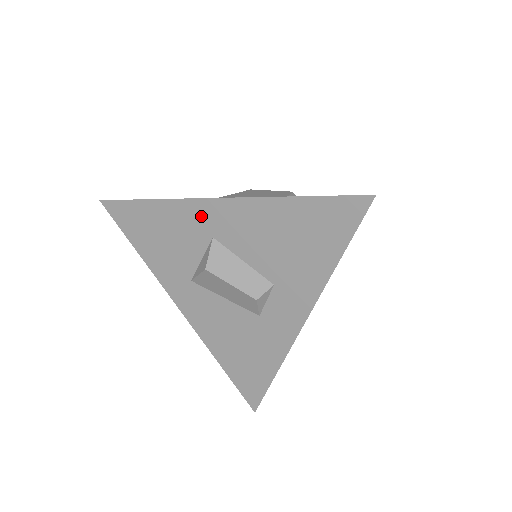
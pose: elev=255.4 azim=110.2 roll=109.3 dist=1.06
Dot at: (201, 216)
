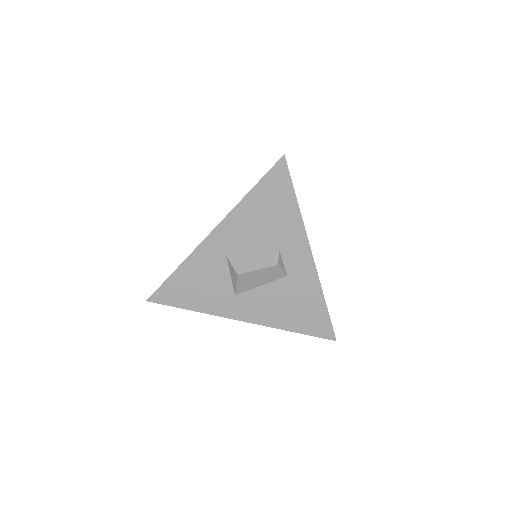
Dot at: (211, 251)
